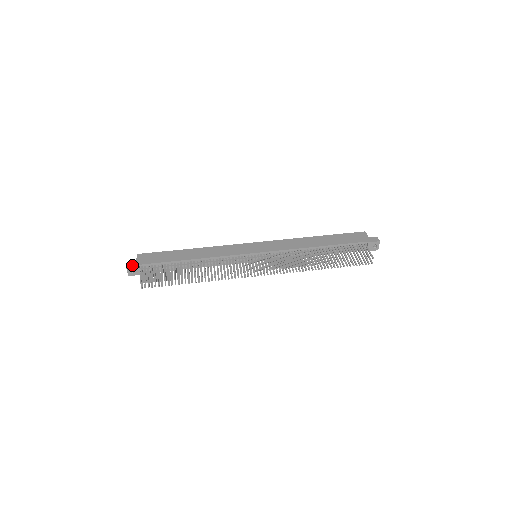
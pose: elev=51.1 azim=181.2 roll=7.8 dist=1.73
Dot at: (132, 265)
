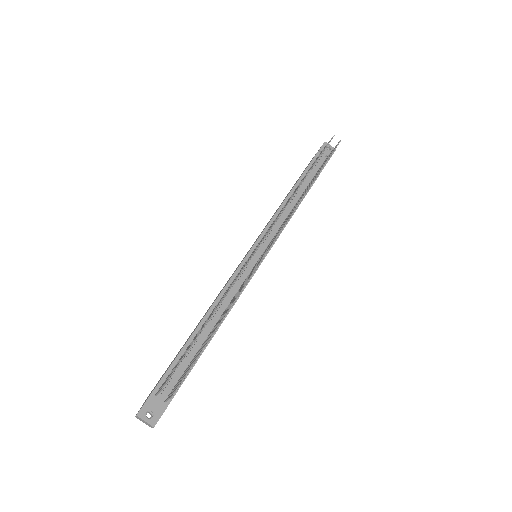
Dot at: (142, 406)
